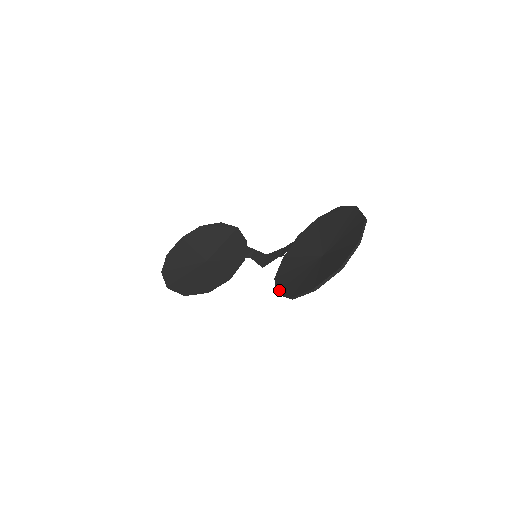
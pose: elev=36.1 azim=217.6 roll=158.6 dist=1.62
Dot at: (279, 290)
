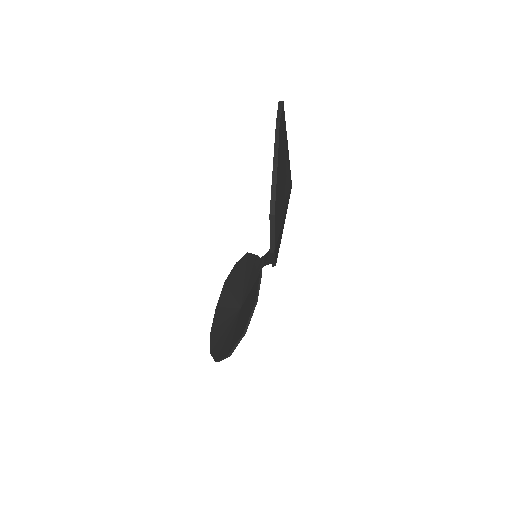
Dot at: occluded
